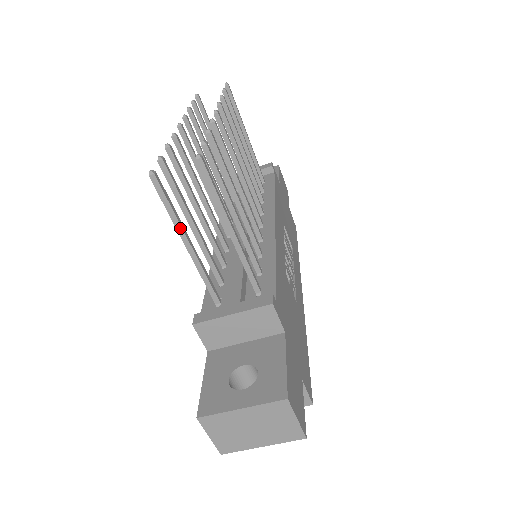
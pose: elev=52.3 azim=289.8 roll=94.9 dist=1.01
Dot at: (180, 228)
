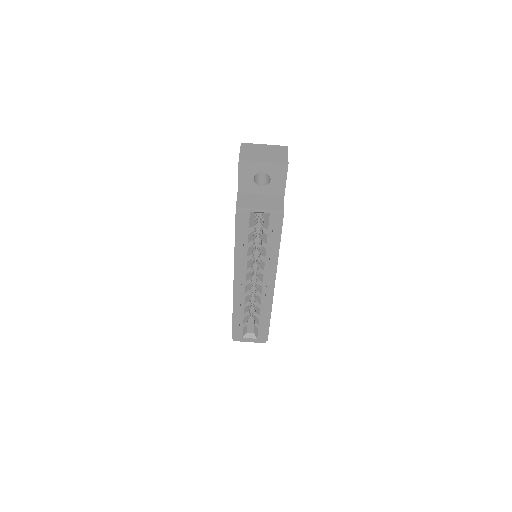
Dot at: occluded
